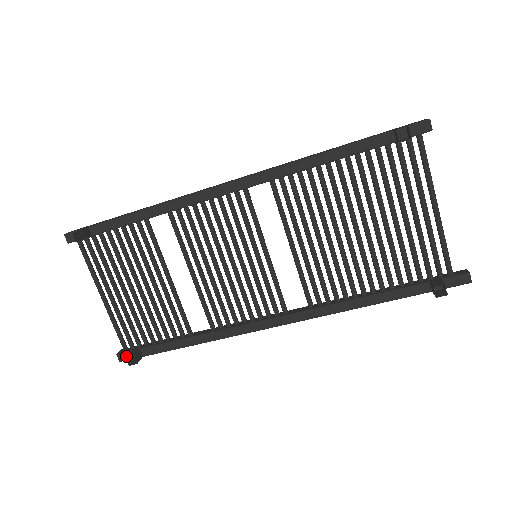
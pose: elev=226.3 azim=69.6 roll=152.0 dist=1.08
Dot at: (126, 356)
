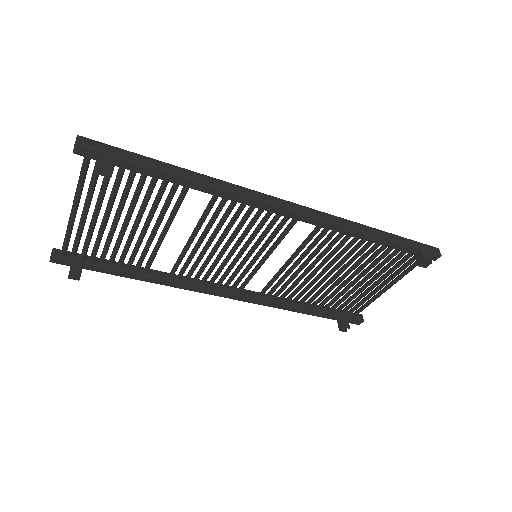
Dot at: (70, 271)
